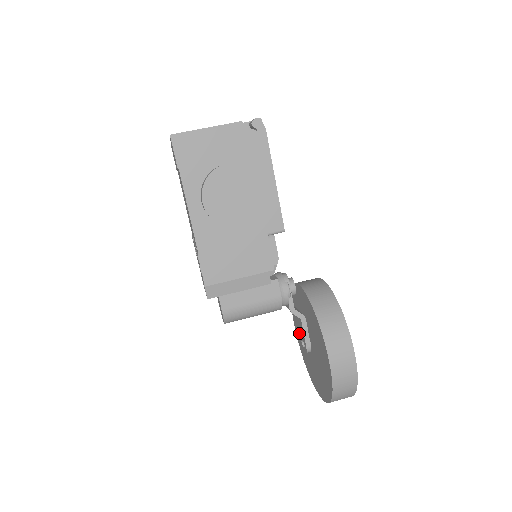
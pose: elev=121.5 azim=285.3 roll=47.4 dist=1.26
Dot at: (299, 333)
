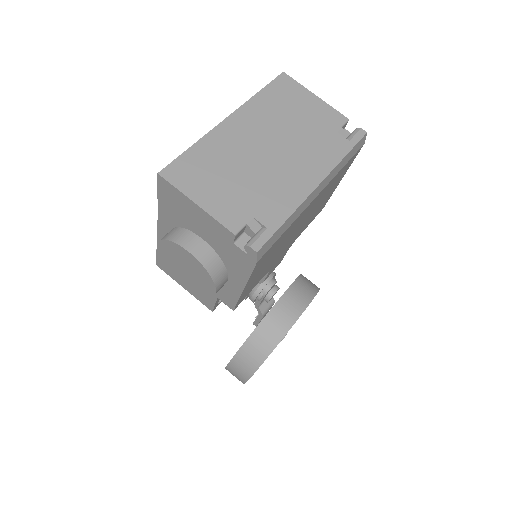
Dot at: occluded
